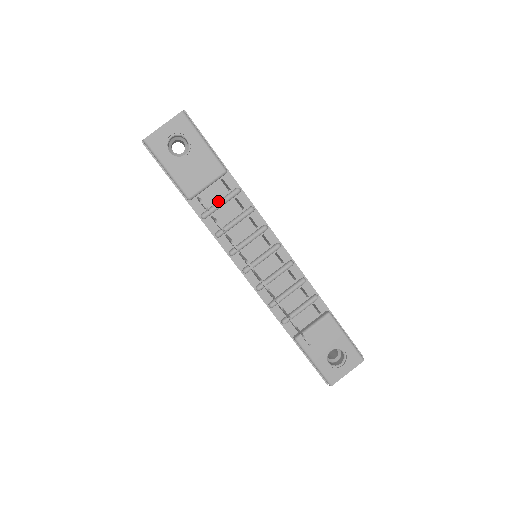
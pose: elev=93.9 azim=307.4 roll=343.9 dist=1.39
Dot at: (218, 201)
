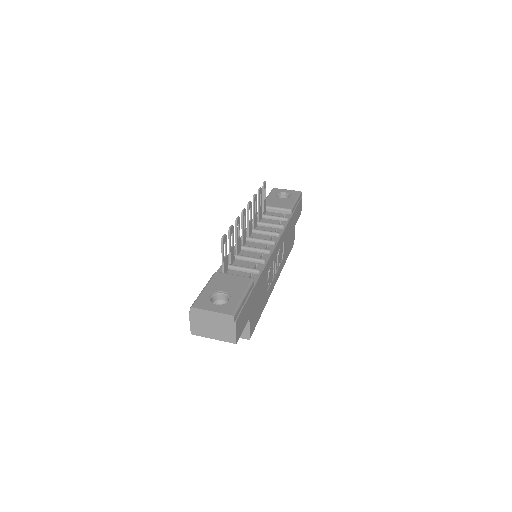
Dot at: (272, 216)
